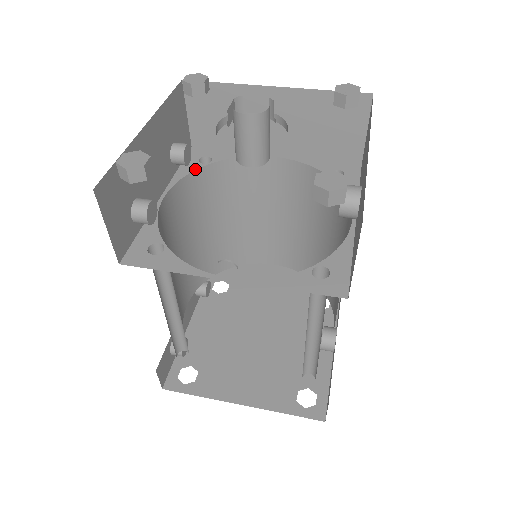
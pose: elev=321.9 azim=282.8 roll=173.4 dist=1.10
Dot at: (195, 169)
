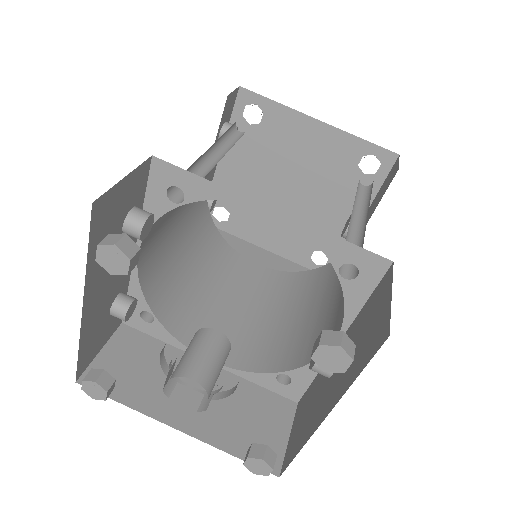
Dot at: (164, 212)
